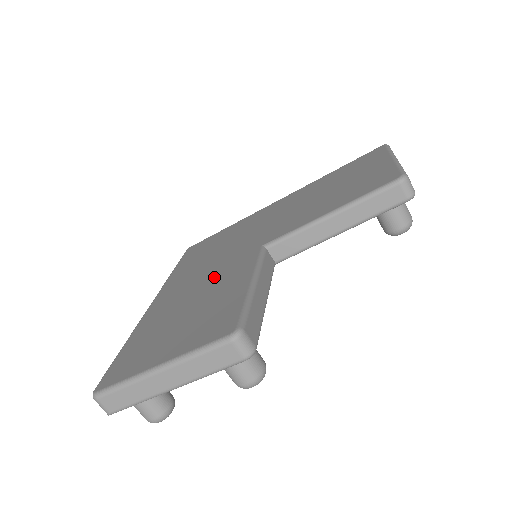
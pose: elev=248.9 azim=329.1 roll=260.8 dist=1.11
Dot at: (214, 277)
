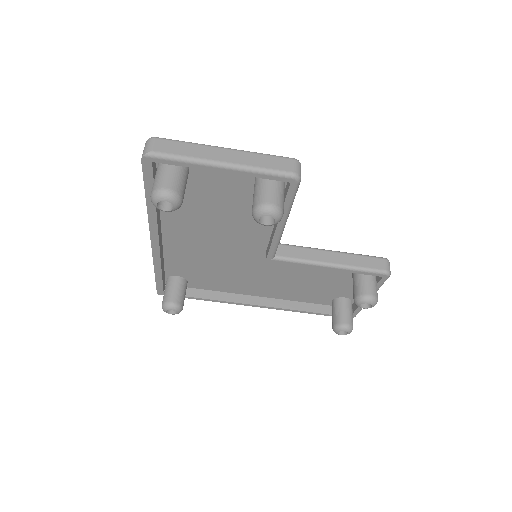
Dot at: occluded
